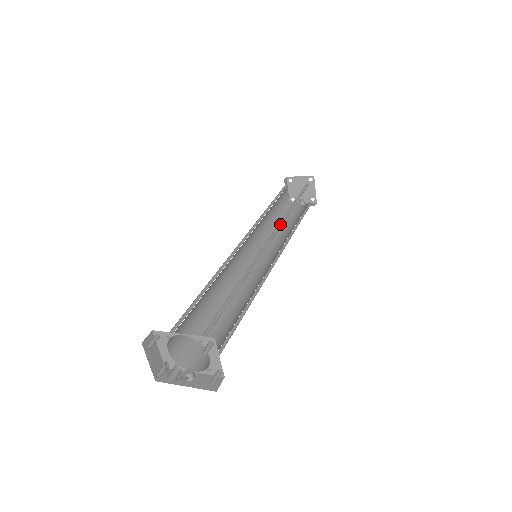
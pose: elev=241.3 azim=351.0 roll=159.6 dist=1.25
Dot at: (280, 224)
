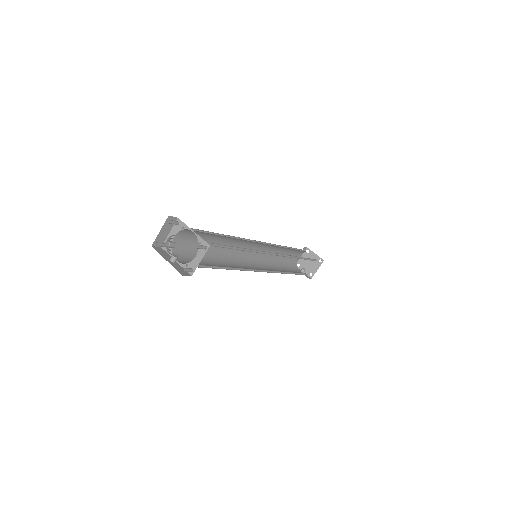
Dot at: (284, 256)
